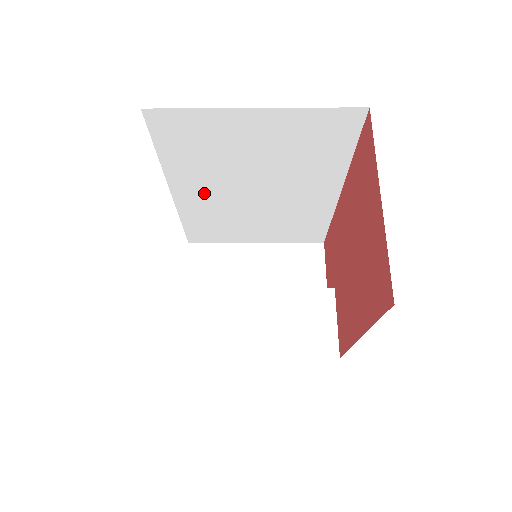
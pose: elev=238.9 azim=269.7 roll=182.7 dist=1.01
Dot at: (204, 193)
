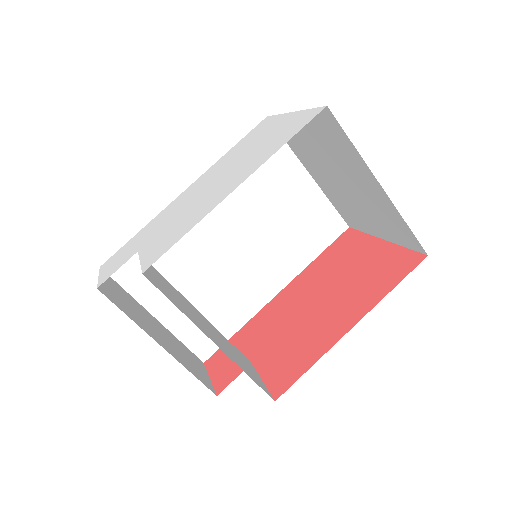
Dot at: occluded
